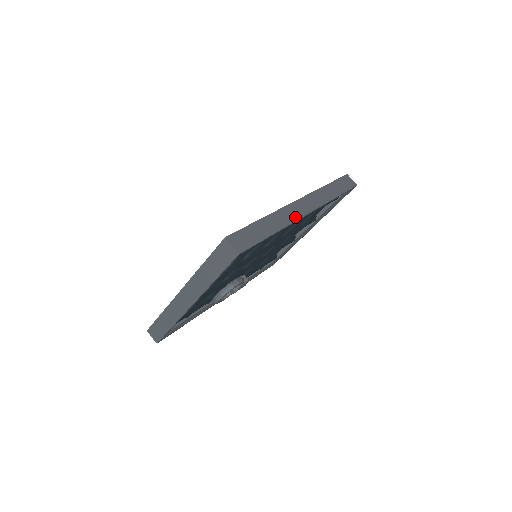
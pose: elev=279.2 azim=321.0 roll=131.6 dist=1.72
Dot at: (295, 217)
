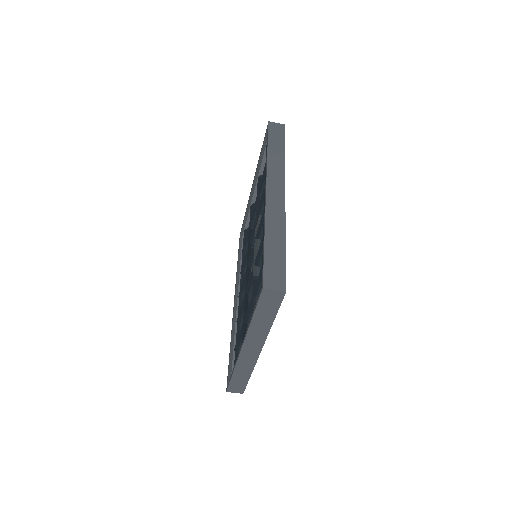
Dot at: (281, 208)
